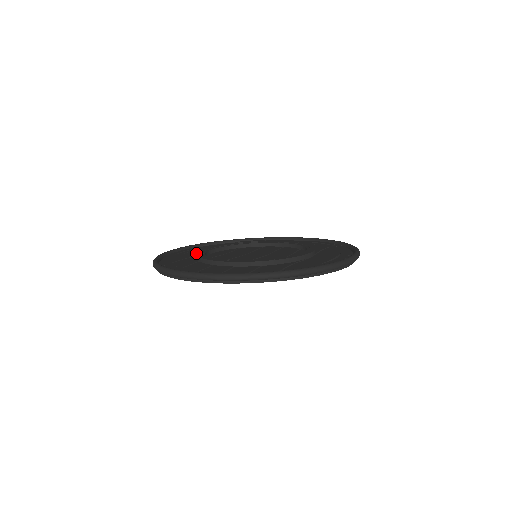
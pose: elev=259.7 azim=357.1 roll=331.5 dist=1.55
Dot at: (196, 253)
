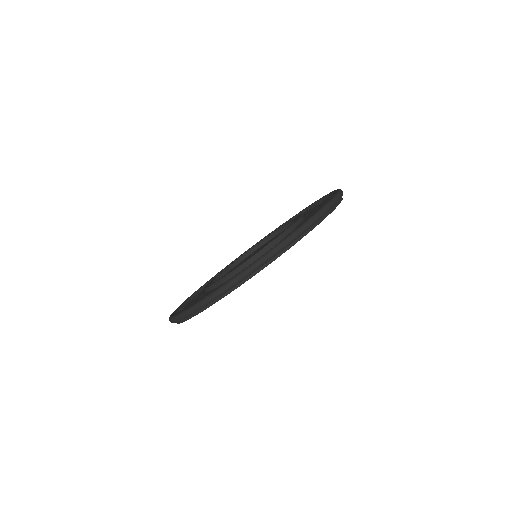
Dot at: (202, 293)
